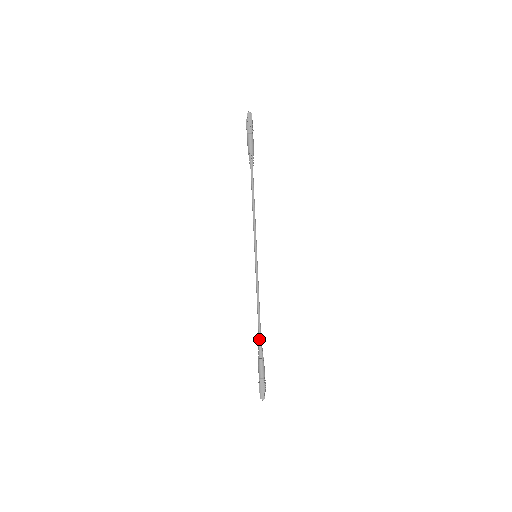
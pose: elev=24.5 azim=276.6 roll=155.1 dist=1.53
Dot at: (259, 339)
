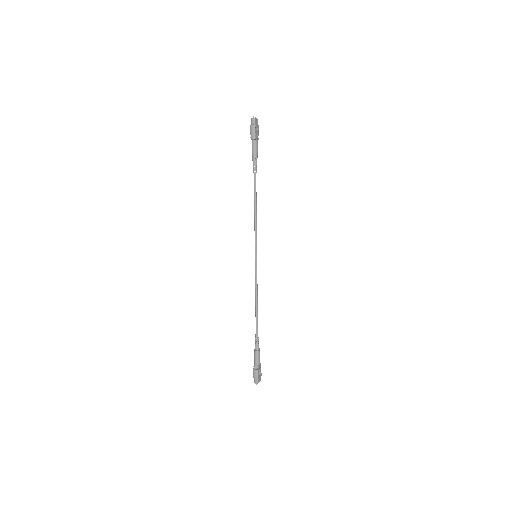
Dot at: (256, 331)
